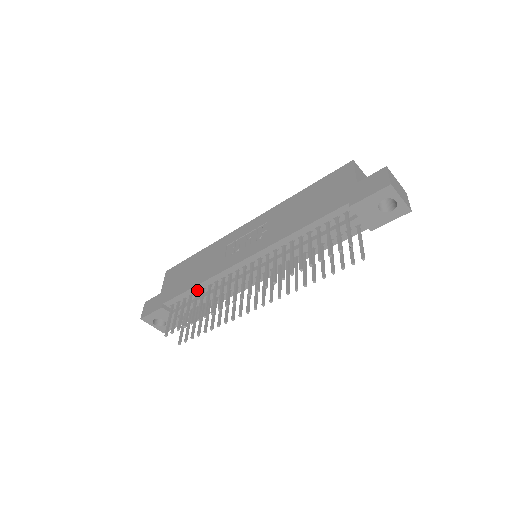
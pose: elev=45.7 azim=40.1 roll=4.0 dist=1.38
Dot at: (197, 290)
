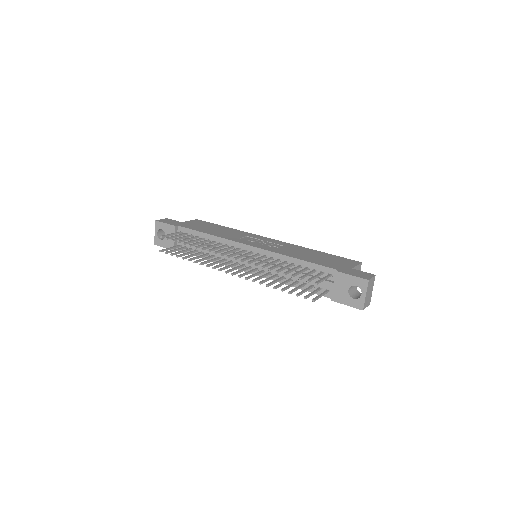
Dot at: (205, 237)
